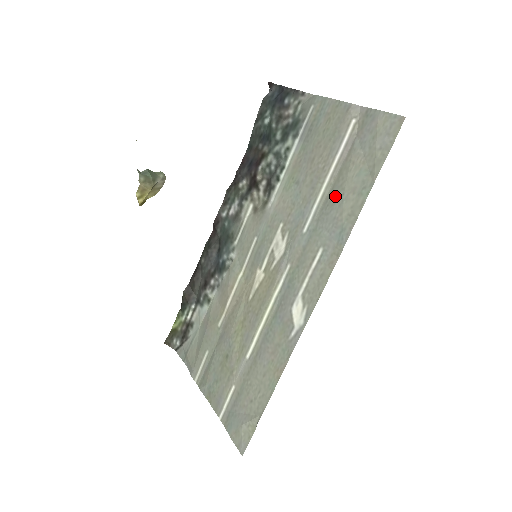
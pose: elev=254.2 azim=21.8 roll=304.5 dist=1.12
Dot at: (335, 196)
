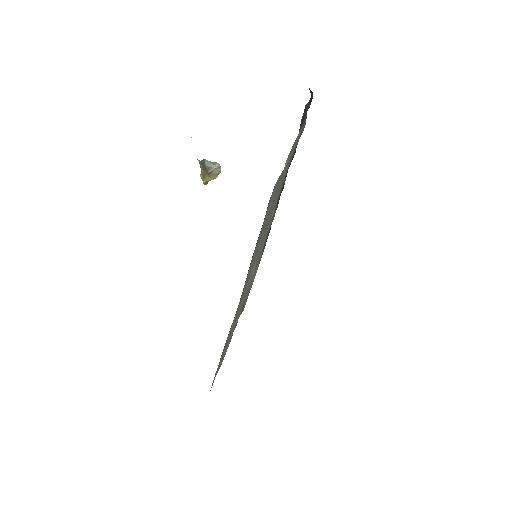
Dot at: (259, 242)
